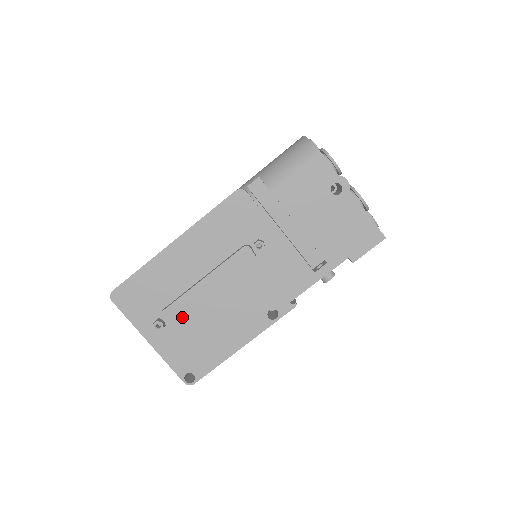
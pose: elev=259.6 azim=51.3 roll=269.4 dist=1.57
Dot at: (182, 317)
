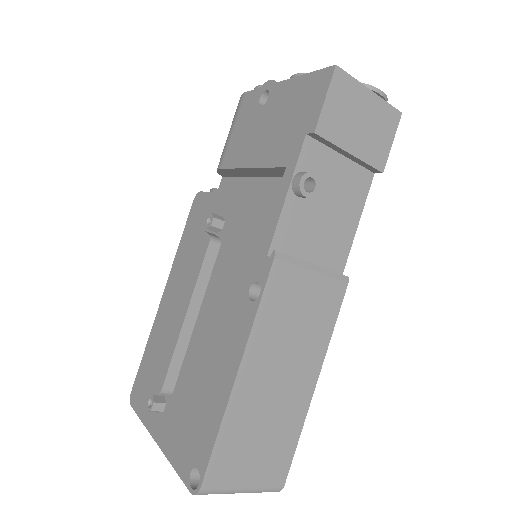
Dot at: (166, 372)
